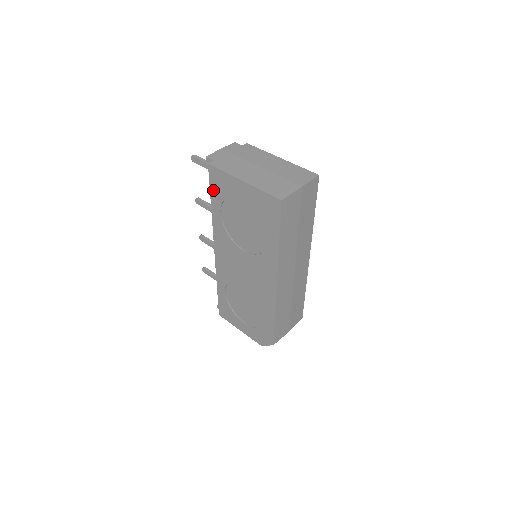
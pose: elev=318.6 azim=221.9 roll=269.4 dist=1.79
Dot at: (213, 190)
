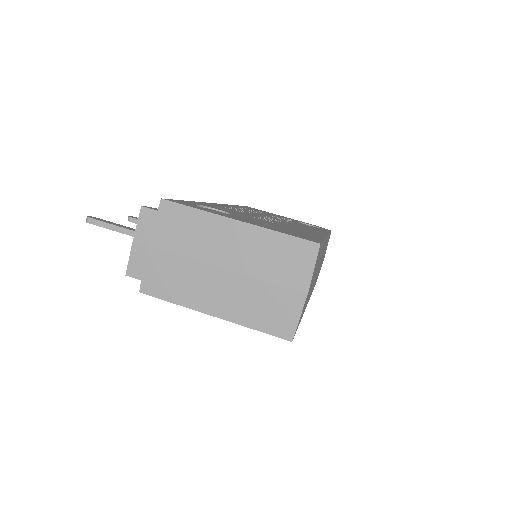
Dot at: occluded
